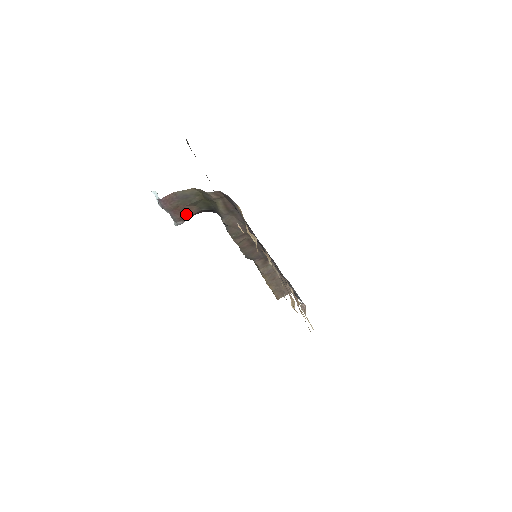
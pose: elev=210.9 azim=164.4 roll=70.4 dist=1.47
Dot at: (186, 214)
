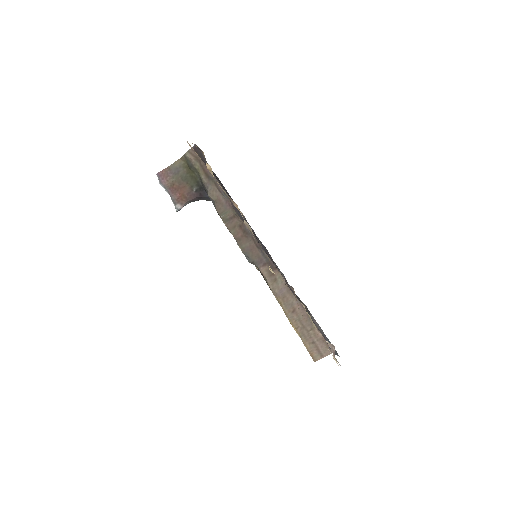
Dot at: (182, 195)
